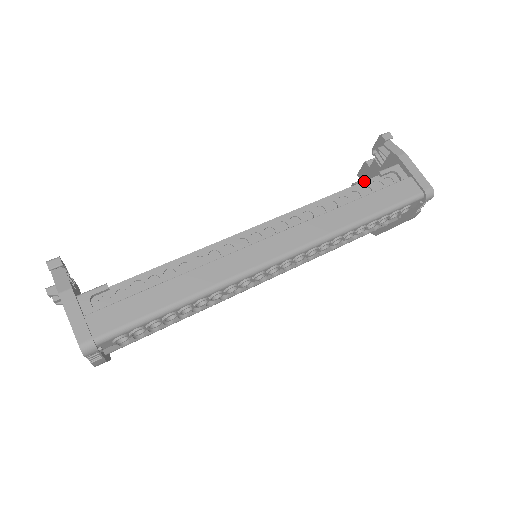
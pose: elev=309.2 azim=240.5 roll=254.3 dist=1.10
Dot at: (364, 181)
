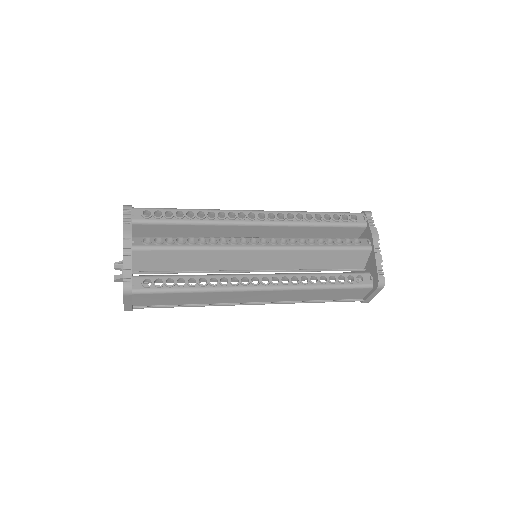
Dot at: occluded
